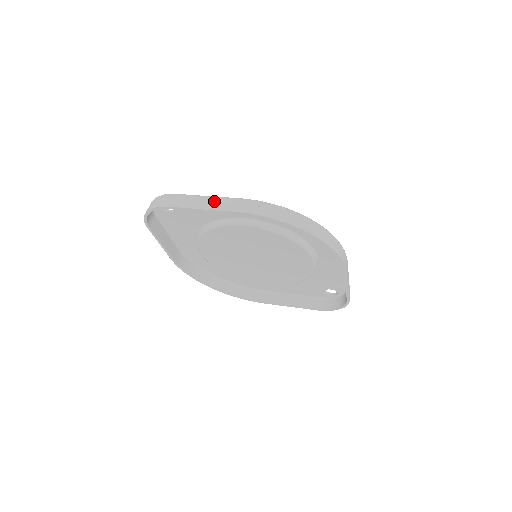
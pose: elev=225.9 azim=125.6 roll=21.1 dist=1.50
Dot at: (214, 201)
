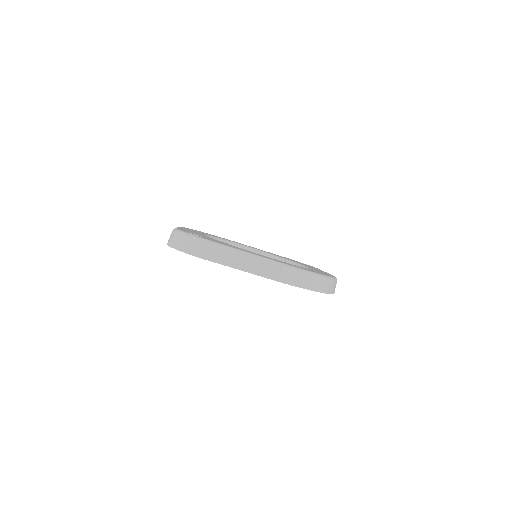
Dot at: (252, 262)
